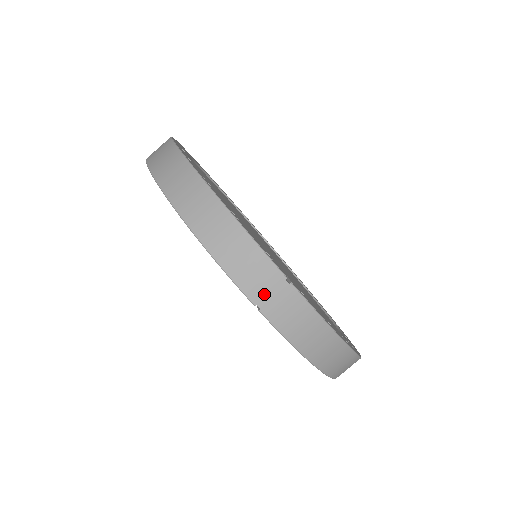
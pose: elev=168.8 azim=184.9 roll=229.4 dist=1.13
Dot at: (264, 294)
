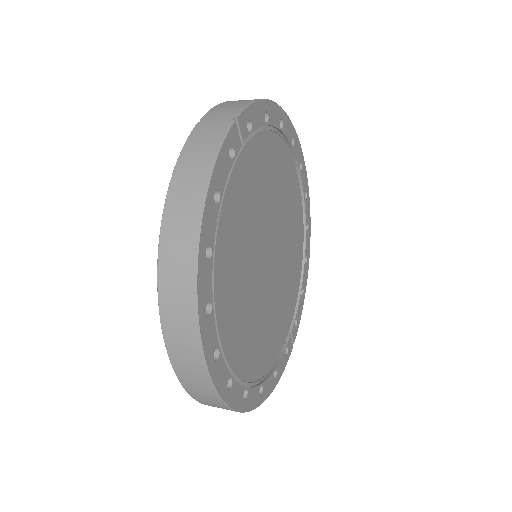
Dot at: (214, 117)
